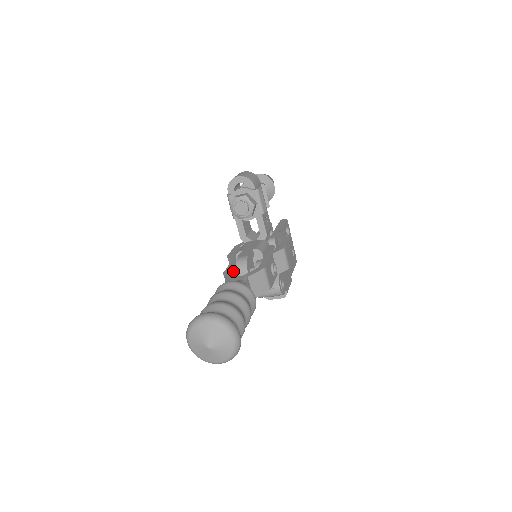
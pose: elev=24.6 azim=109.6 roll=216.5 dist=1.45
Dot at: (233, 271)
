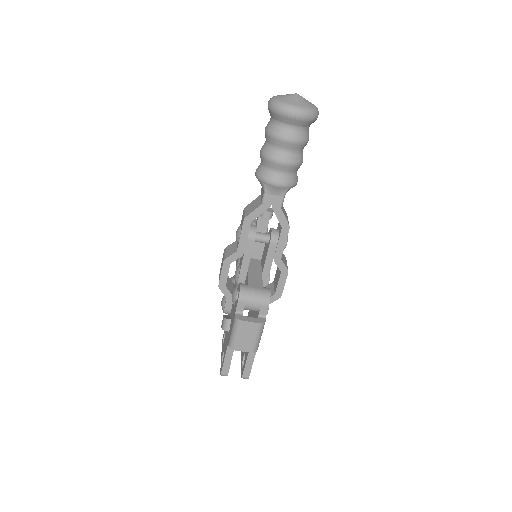
Dot at: occluded
